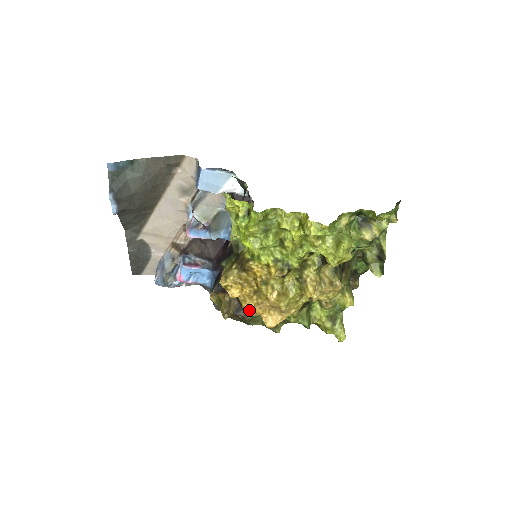
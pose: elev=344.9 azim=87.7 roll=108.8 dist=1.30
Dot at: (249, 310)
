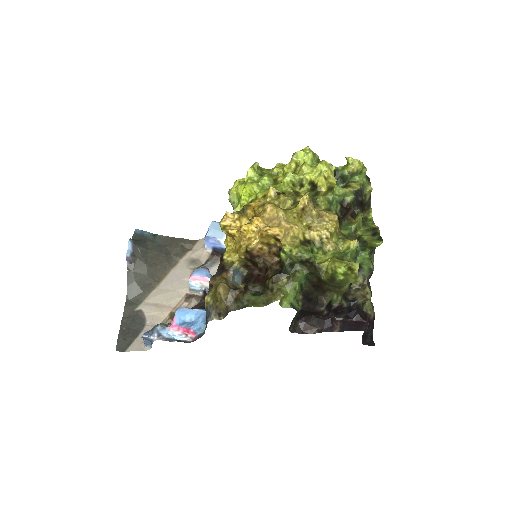
Dot at: (247, 244)
